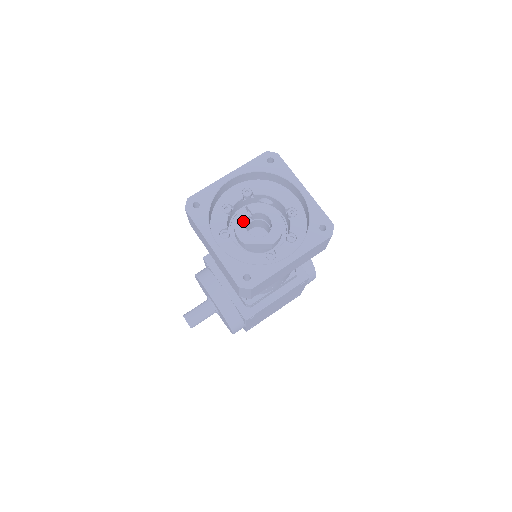
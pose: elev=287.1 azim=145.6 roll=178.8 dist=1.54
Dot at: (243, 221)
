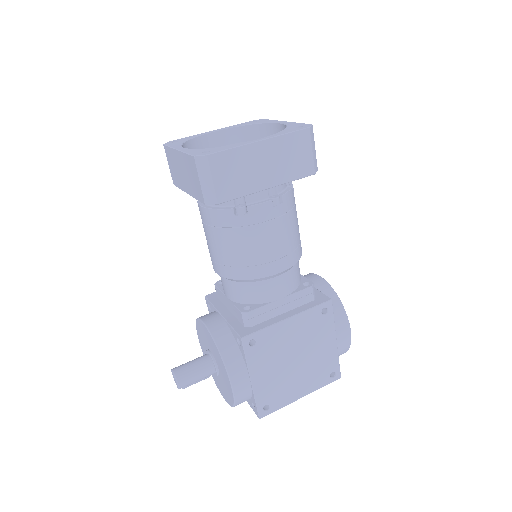
Dot at: occluded
